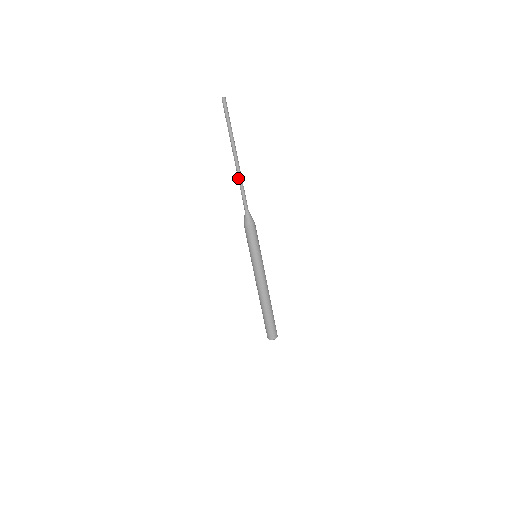
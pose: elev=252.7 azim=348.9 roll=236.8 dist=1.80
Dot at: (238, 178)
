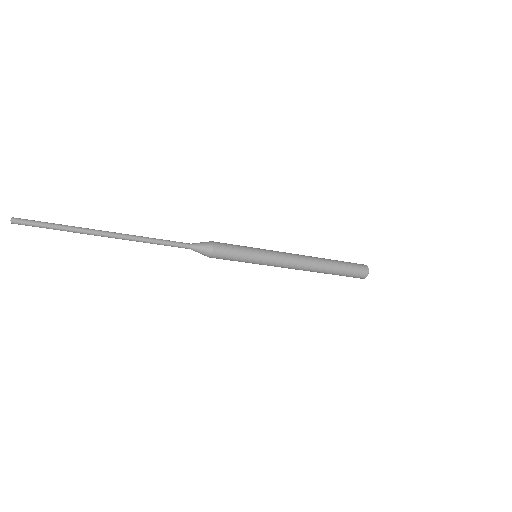
Dot at: occluded
